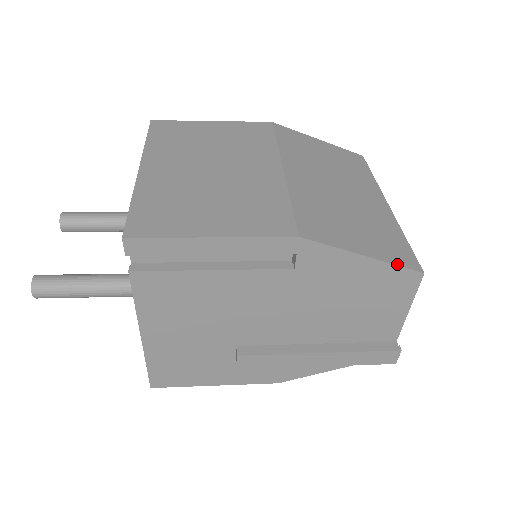
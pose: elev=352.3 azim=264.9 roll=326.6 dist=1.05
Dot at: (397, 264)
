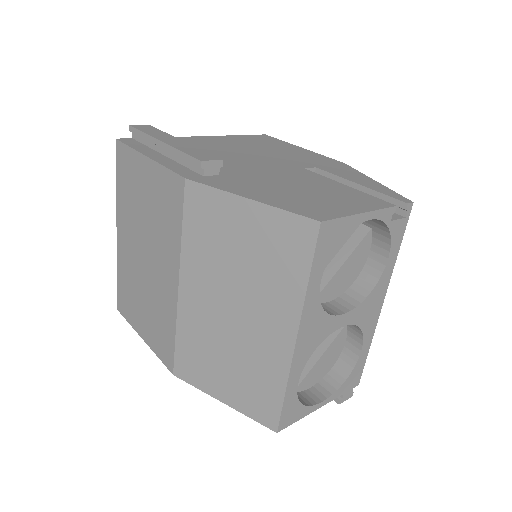
Dot at: (251, 417)
